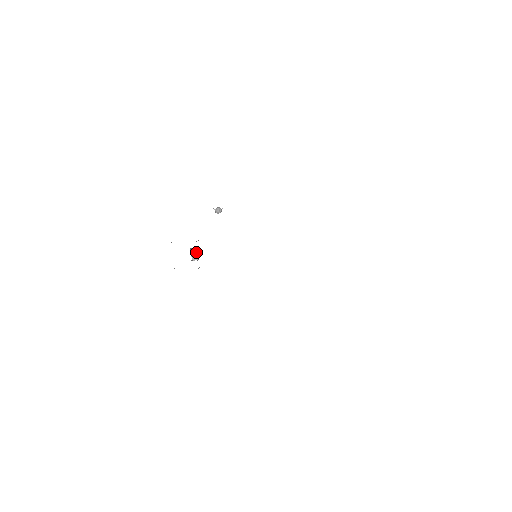
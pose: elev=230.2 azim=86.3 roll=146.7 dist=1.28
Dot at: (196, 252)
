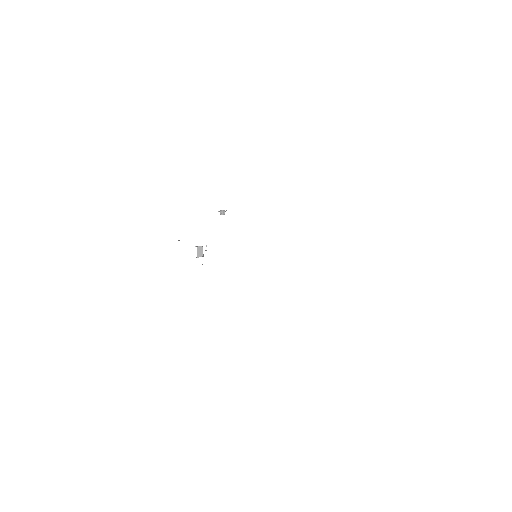
Dot at: (201, 250)
